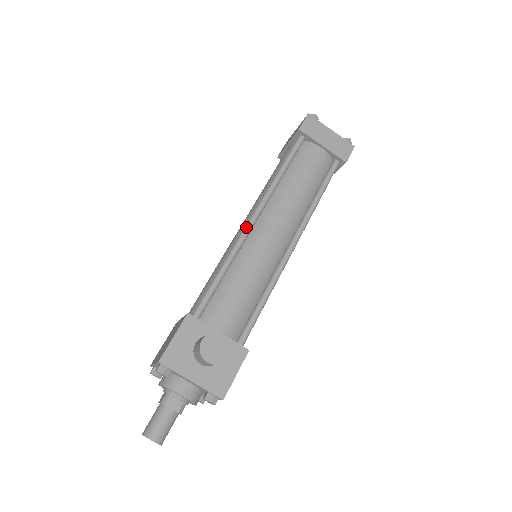
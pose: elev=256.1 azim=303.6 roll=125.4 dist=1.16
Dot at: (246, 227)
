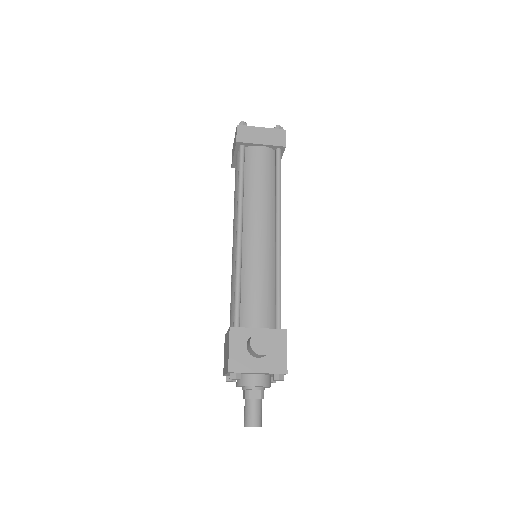
Dot at: (237, 241)
